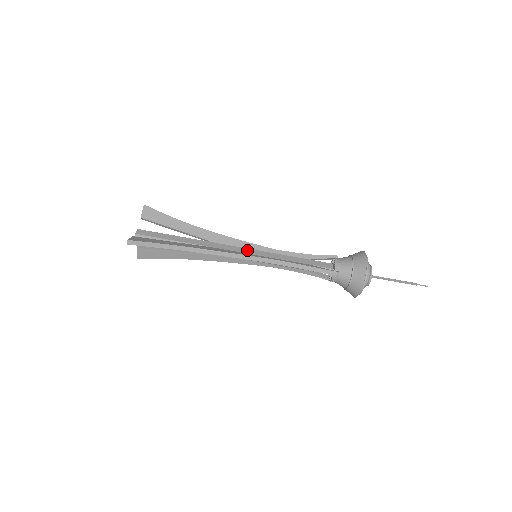
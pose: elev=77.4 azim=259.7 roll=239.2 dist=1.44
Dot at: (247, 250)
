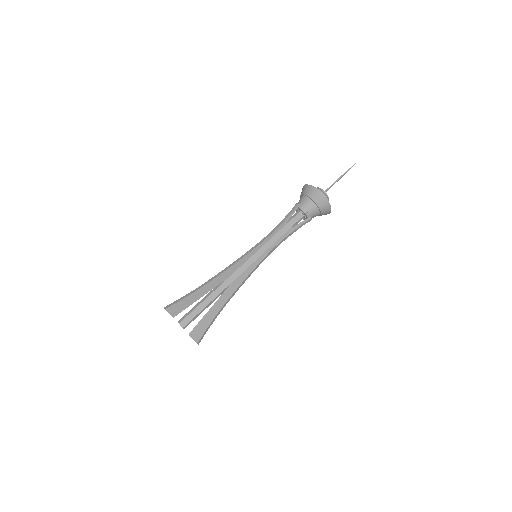
Dot at: occluded
